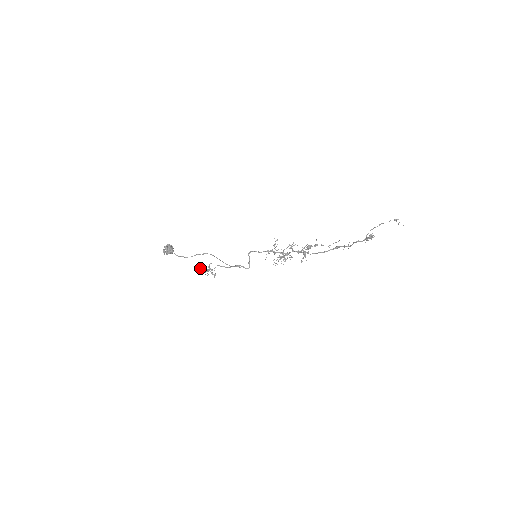
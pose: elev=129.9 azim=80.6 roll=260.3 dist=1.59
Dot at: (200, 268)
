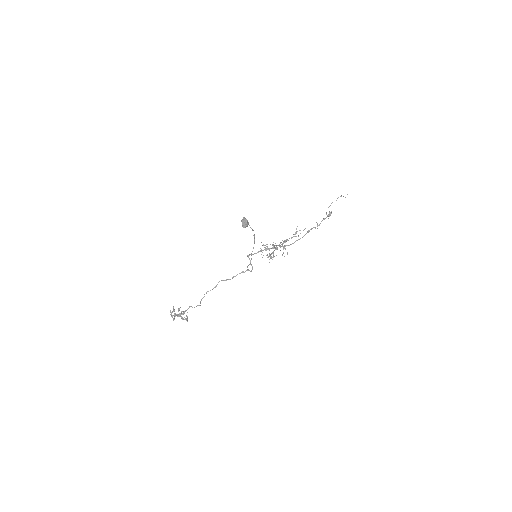
Dot at: (171, 315)
